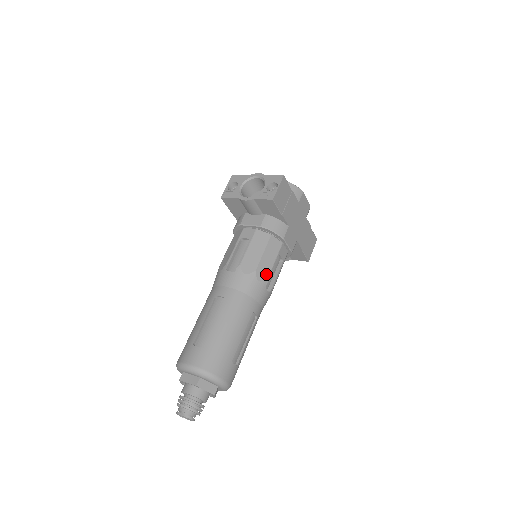
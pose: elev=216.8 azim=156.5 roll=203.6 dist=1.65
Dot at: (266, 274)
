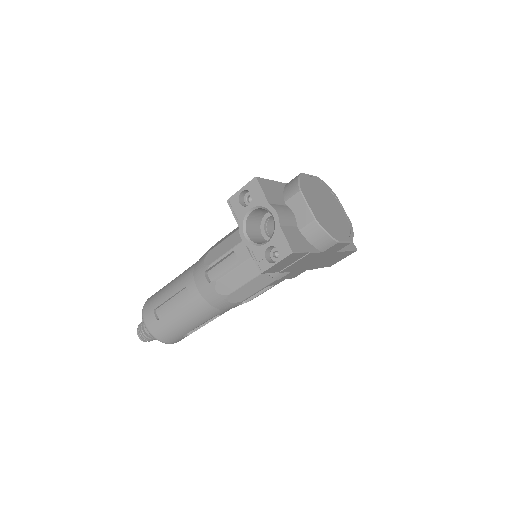
Dot at: (241, 298)
